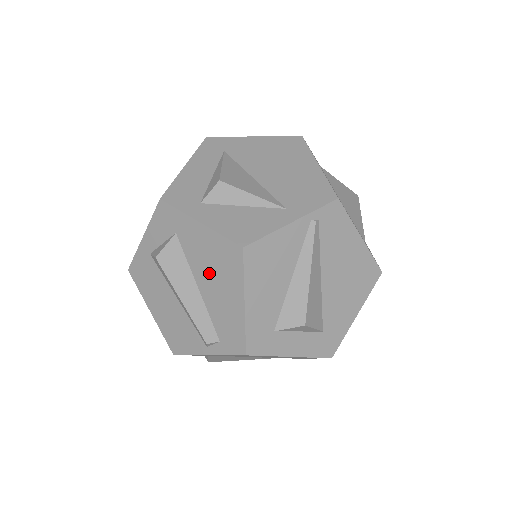
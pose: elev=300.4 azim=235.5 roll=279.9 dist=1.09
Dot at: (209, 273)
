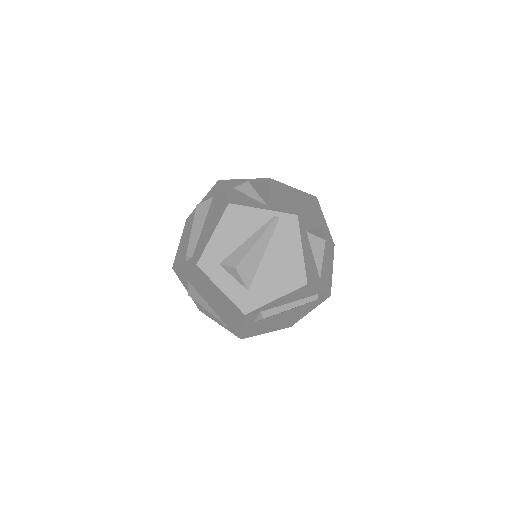
Dot at: (211, 218)
